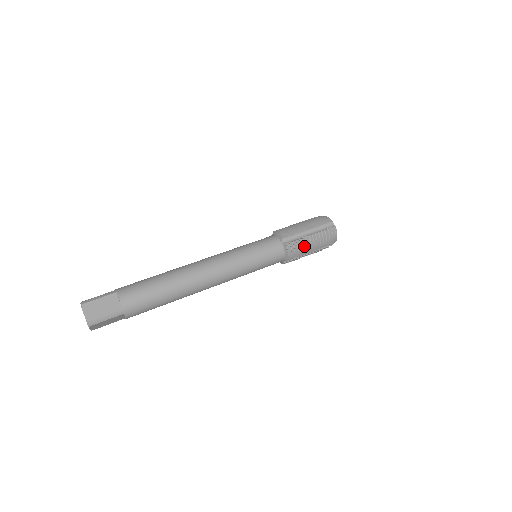
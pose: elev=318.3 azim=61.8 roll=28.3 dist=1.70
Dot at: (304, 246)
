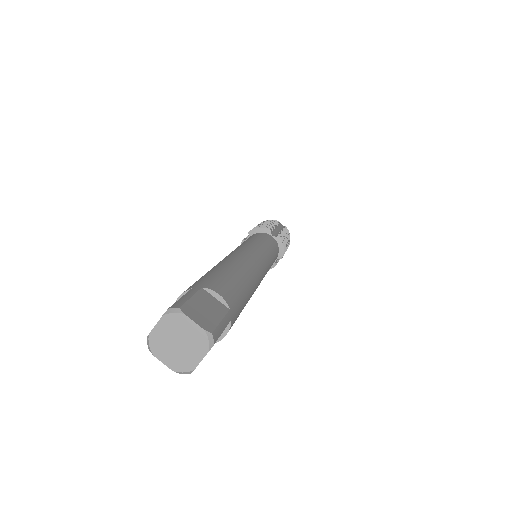
Dot at: occluded
